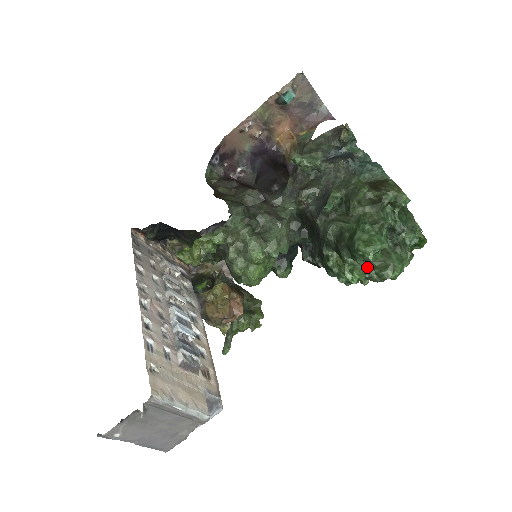
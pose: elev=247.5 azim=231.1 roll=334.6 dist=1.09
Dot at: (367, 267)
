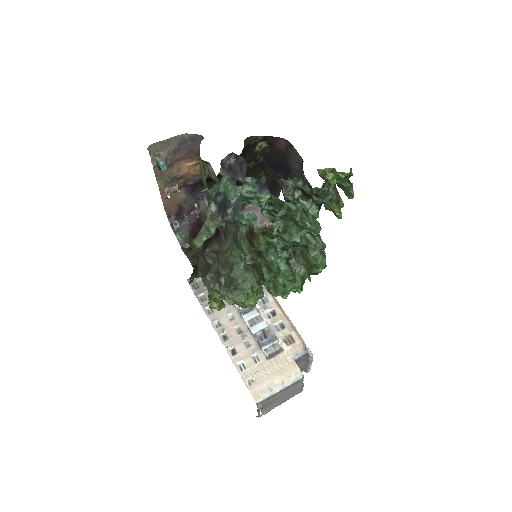
Dot at: (300, 275)
